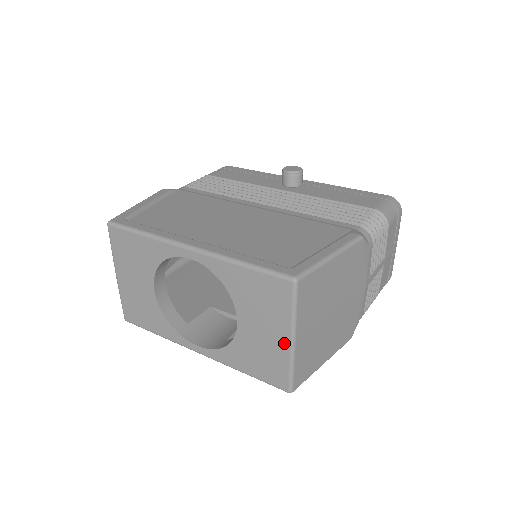
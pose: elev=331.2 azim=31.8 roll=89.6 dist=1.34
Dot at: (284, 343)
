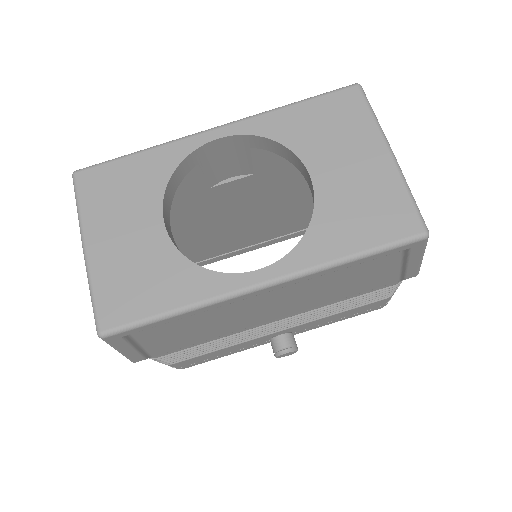
Dot at: (383, 160)
